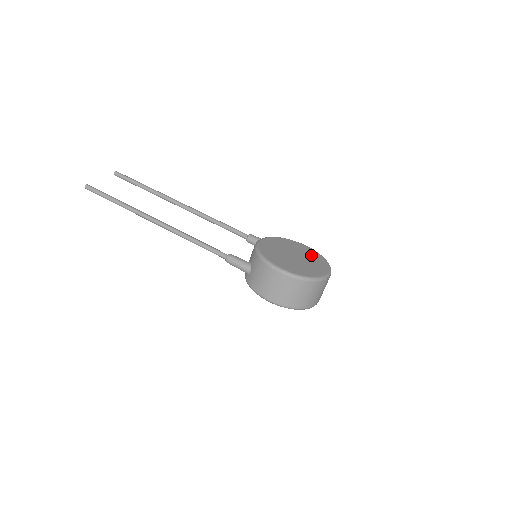
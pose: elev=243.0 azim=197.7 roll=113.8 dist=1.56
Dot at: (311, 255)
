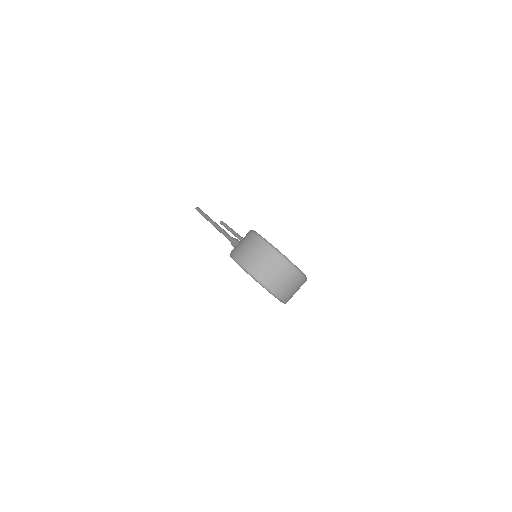
Dot at: occluded
